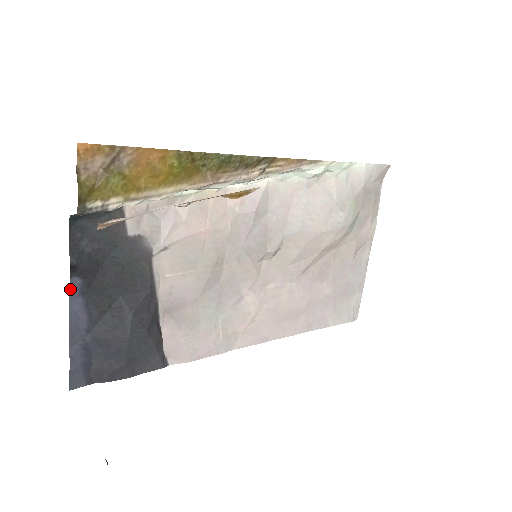
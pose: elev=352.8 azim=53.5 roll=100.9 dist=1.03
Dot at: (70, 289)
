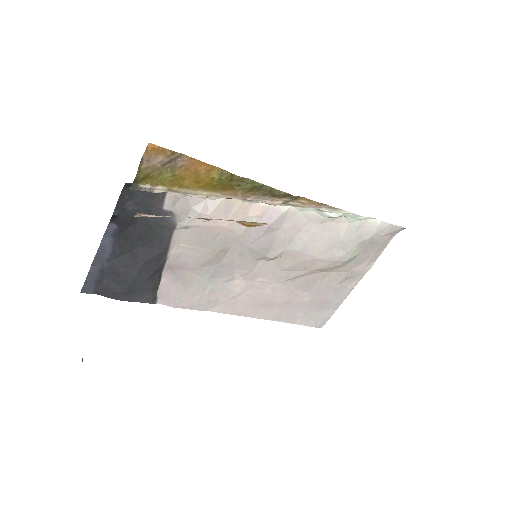
Dot at: (106, 230)
